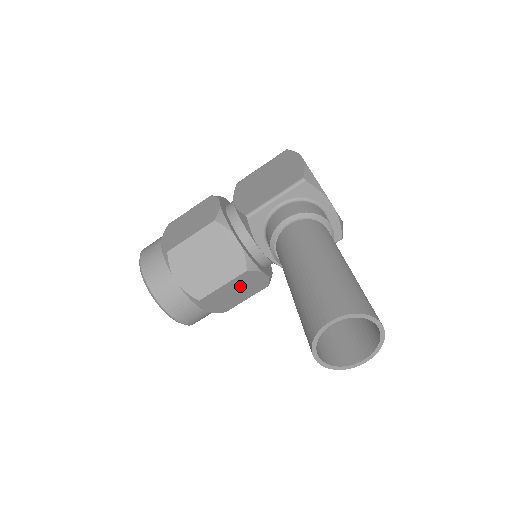
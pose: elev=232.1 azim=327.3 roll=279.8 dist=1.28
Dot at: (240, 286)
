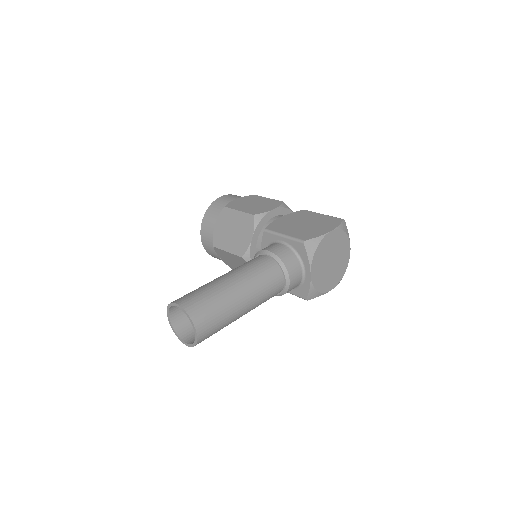
Dot at: (239, 263)
